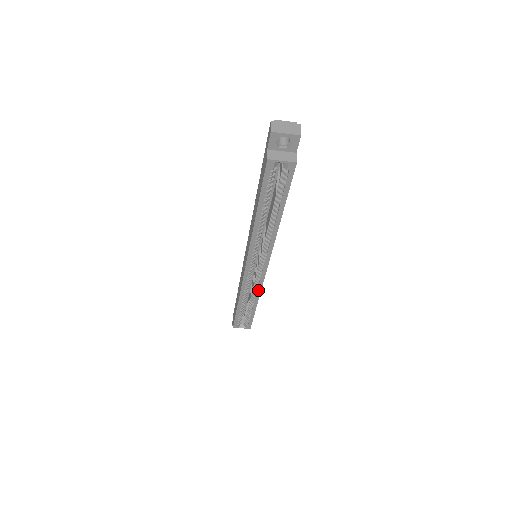
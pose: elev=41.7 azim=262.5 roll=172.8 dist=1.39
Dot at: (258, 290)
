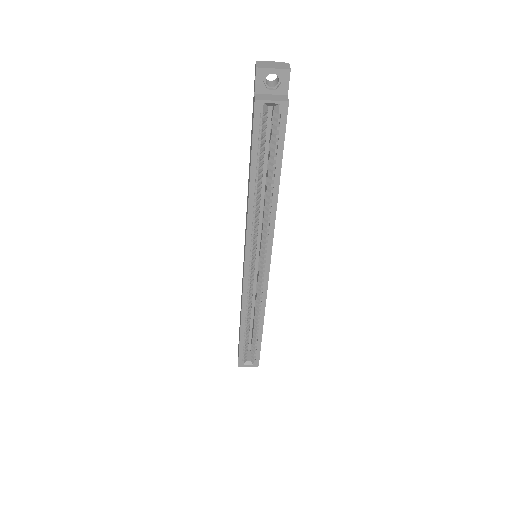
Dot at: (262, 303)
